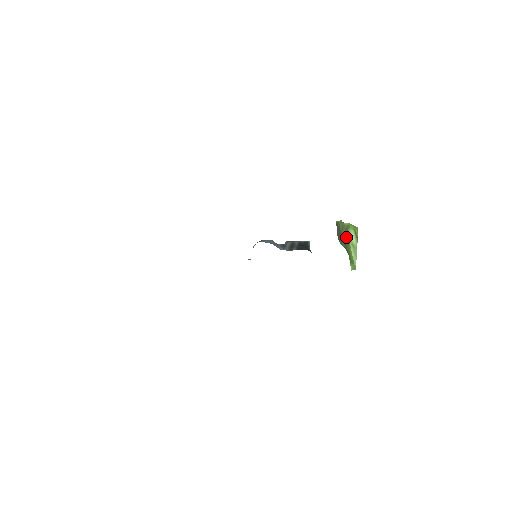
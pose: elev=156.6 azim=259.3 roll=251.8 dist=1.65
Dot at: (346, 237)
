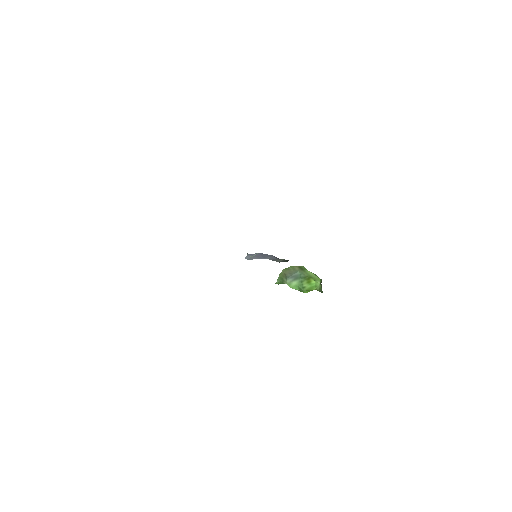
Dot at: (301, 269)
